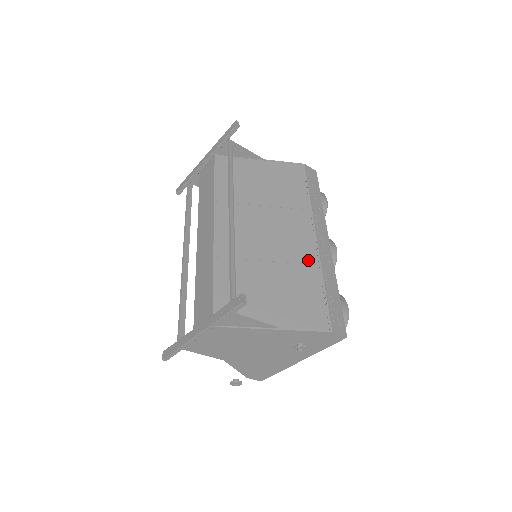
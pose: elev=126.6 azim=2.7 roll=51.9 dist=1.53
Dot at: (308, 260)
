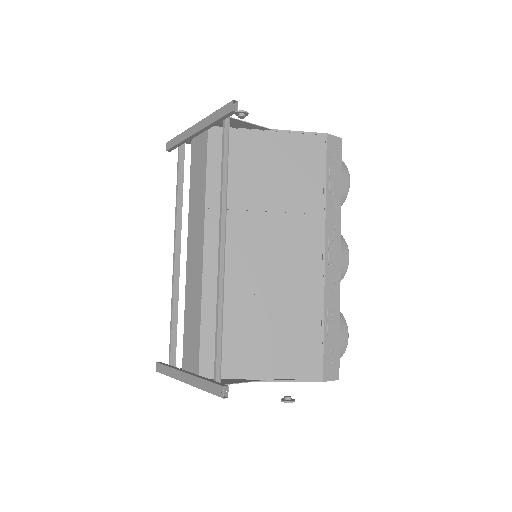
Dot at: (310, 290)
